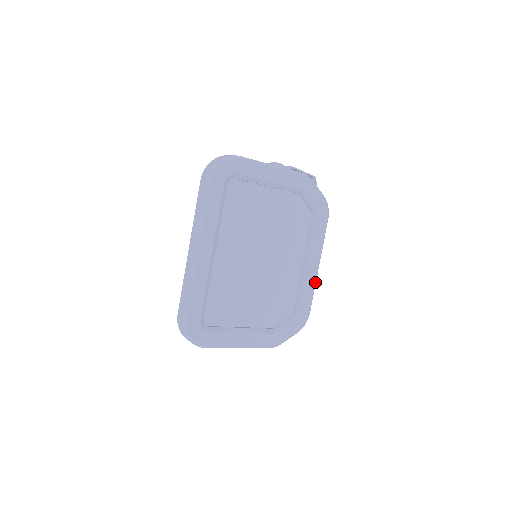
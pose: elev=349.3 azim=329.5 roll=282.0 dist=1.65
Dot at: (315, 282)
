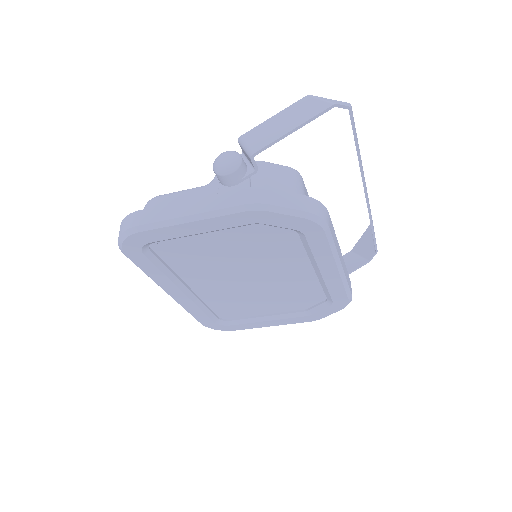
Dot at: (342, 280)
